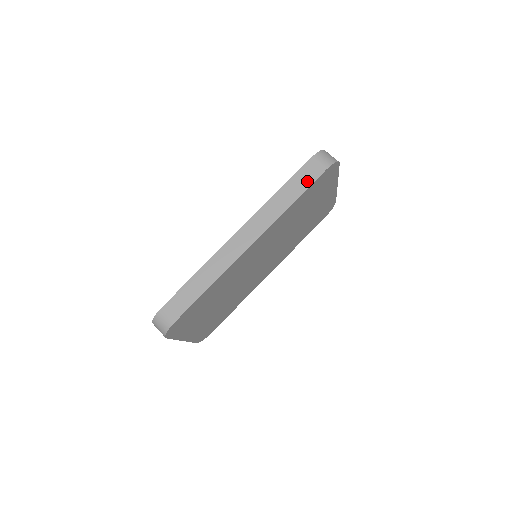
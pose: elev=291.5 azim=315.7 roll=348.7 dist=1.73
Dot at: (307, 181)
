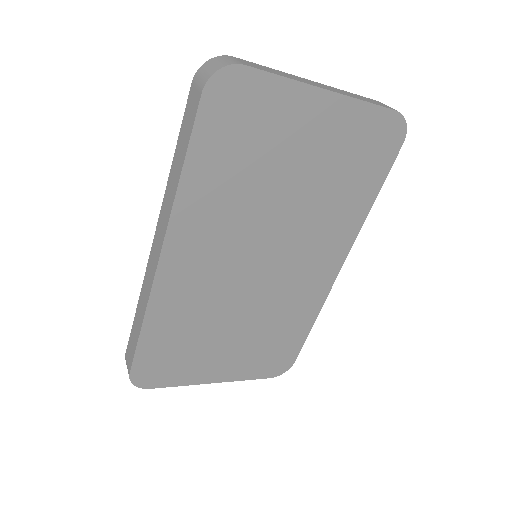
Dot at: (188, 129)
